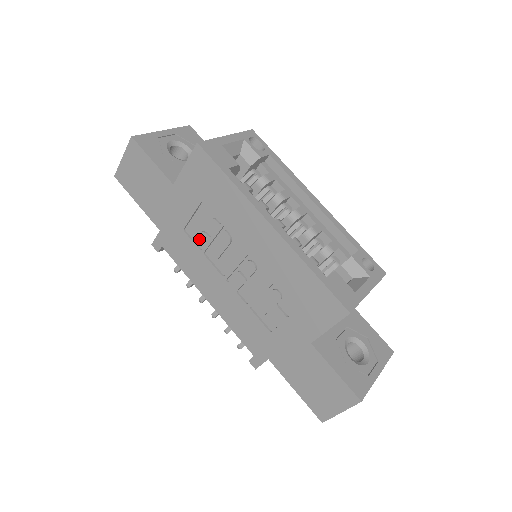
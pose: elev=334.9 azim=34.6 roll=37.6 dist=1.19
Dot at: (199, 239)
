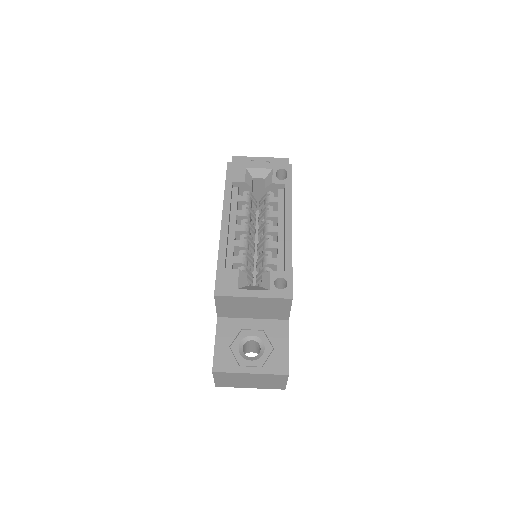
Dot at: occluded
